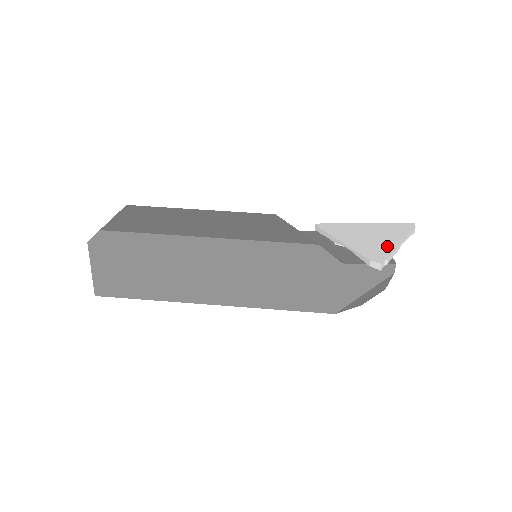
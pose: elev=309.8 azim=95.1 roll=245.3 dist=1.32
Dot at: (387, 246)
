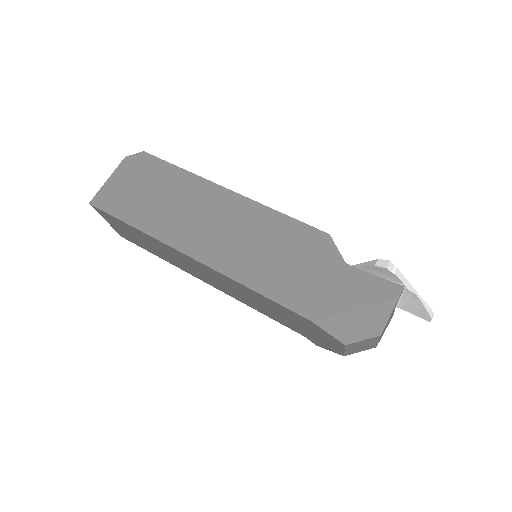
Dot at: occluded
